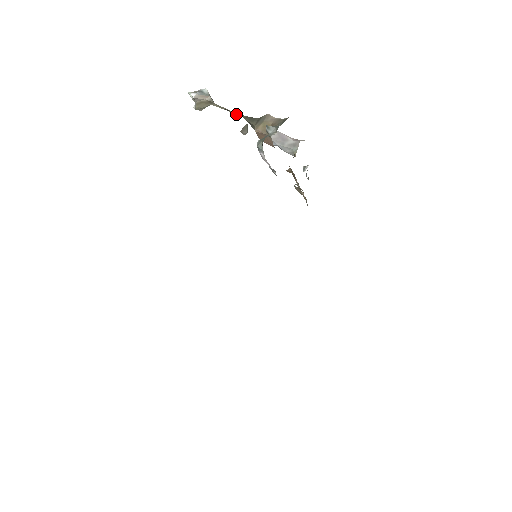
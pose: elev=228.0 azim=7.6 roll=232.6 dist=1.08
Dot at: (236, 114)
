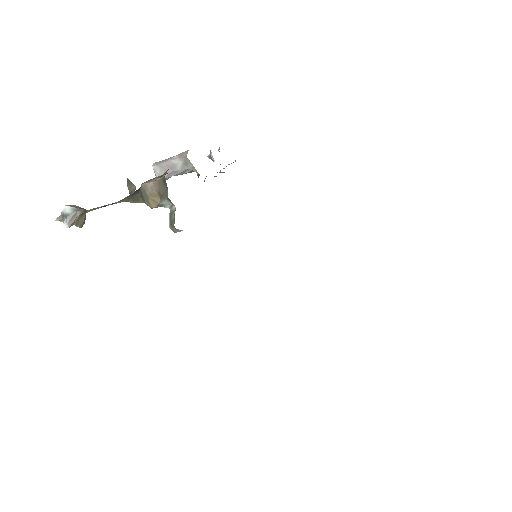
Dot at: occluded
